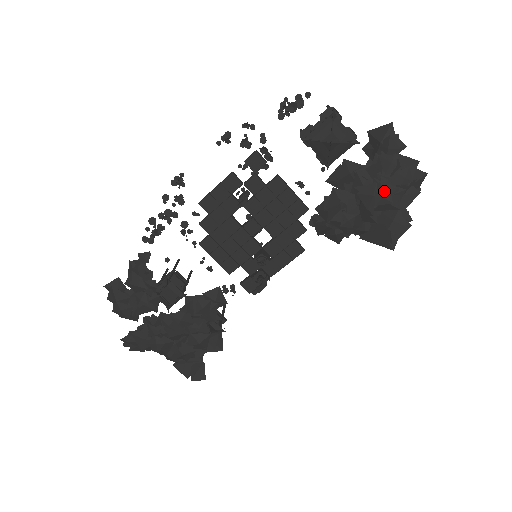
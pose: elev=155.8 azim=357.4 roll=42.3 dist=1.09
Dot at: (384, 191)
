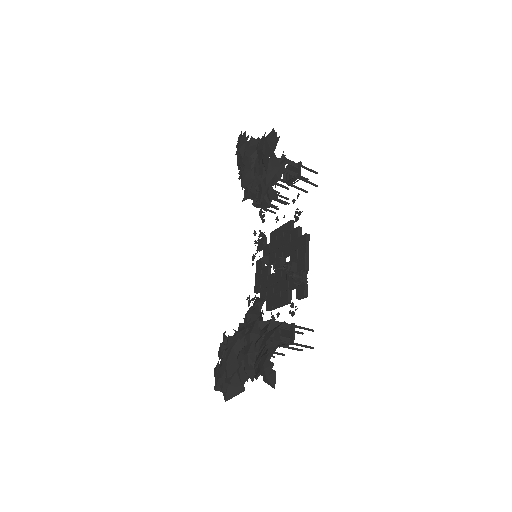
Dot at: (237, 150)
